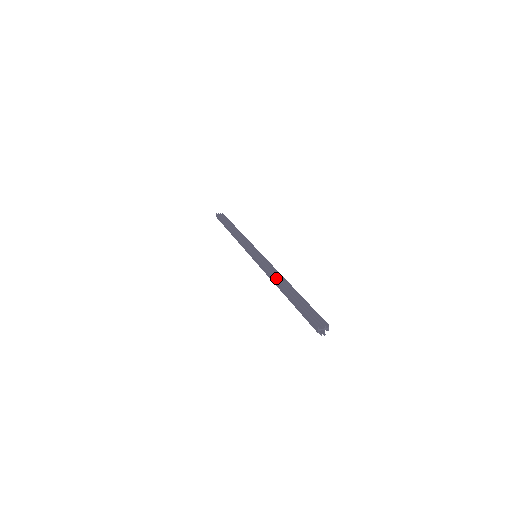
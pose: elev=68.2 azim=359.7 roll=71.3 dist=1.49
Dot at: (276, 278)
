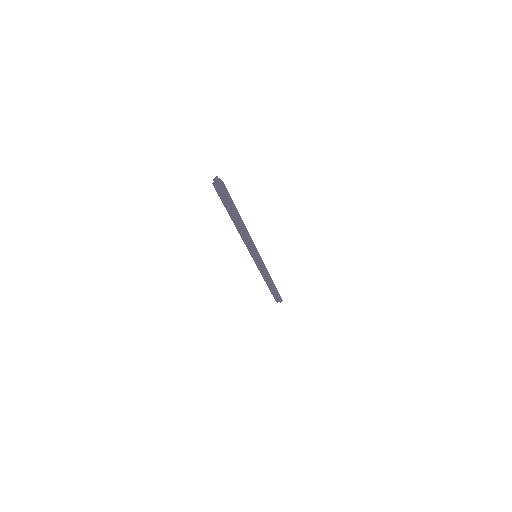
Dot at: occluded
